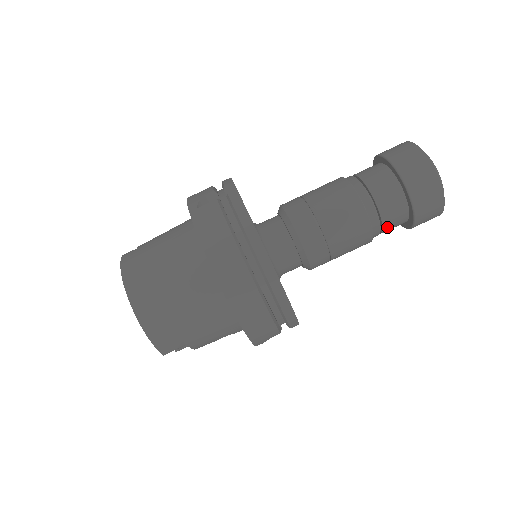
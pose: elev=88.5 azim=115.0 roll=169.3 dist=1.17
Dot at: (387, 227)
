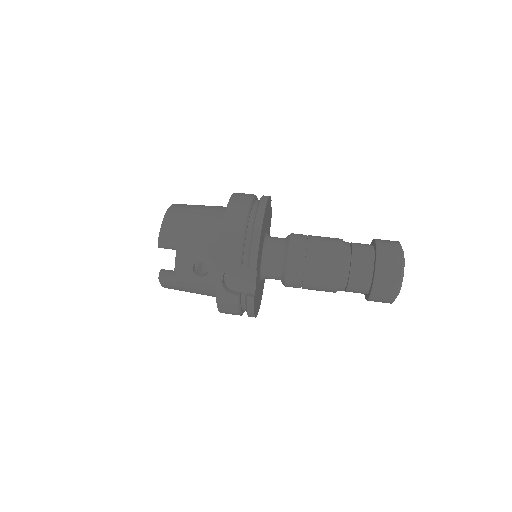
Dot at: (354, 270)
